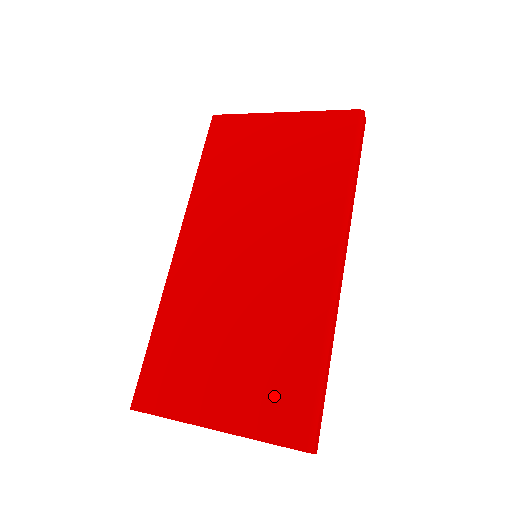
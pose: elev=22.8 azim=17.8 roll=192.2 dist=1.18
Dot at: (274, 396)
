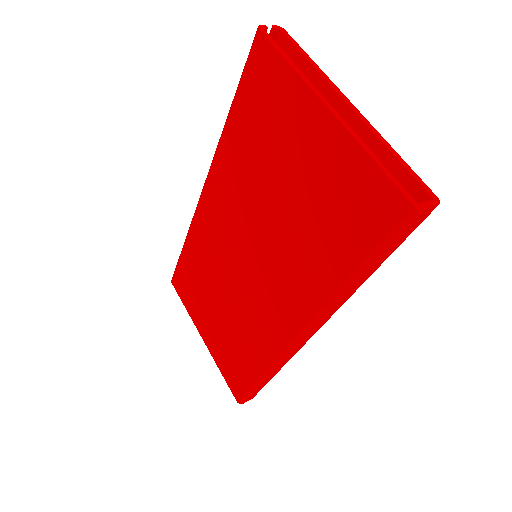
Dot at: (231, 362)
